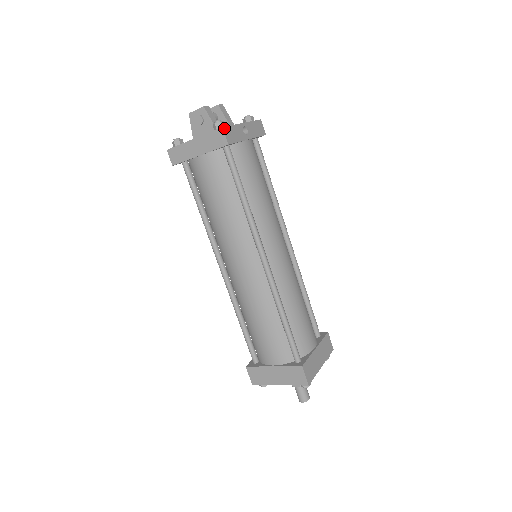
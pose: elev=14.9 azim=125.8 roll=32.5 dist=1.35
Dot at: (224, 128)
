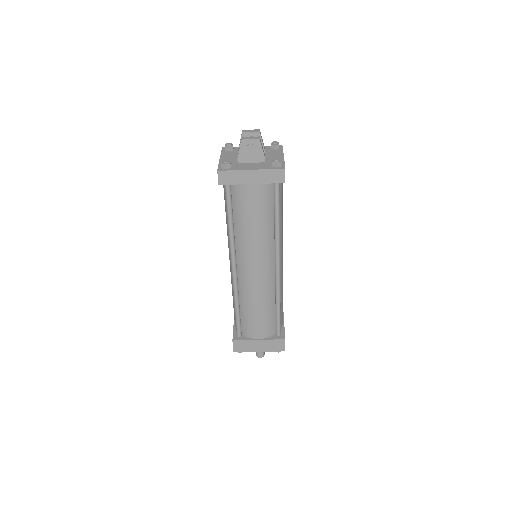
Dot at: occluded
